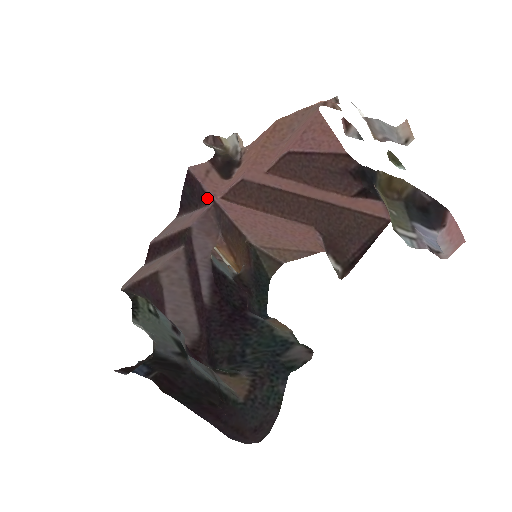
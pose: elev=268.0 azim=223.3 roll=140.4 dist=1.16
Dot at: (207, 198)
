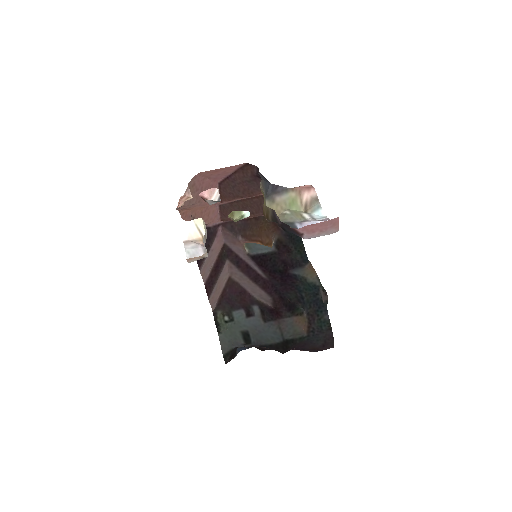
Dot at: (214, 229)
